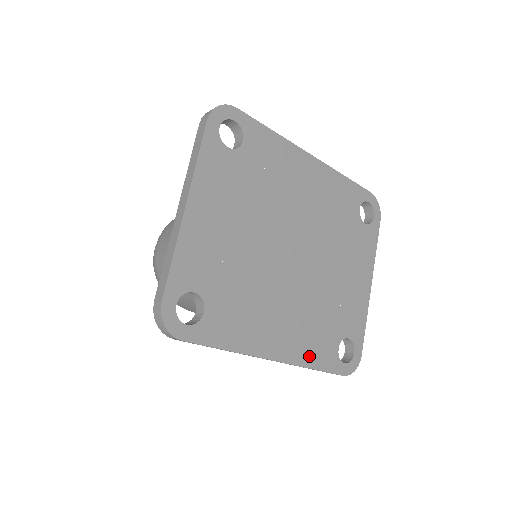
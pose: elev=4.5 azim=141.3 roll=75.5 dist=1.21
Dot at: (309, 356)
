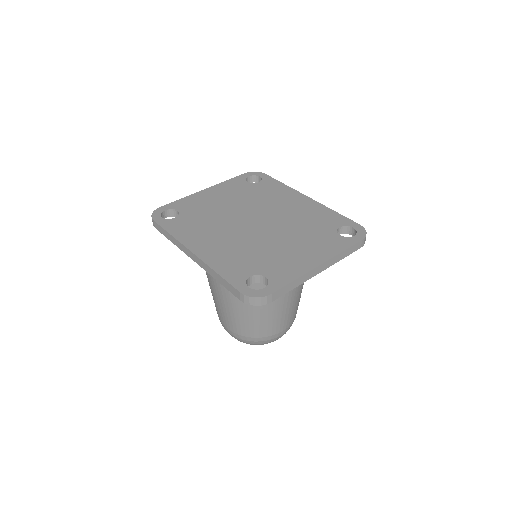
Dot at: (220, 265)
